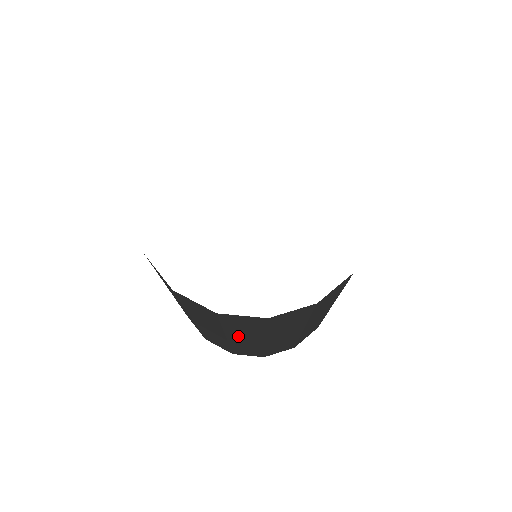
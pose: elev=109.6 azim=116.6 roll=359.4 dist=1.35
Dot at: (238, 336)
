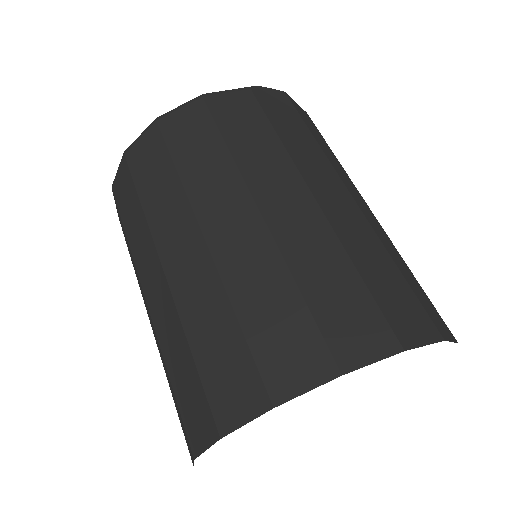
Dot at: occluded
